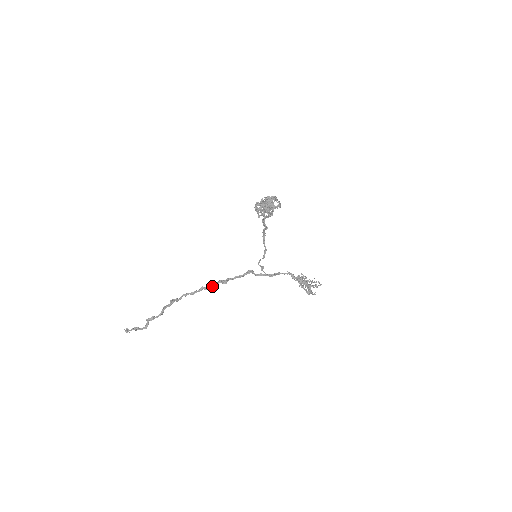
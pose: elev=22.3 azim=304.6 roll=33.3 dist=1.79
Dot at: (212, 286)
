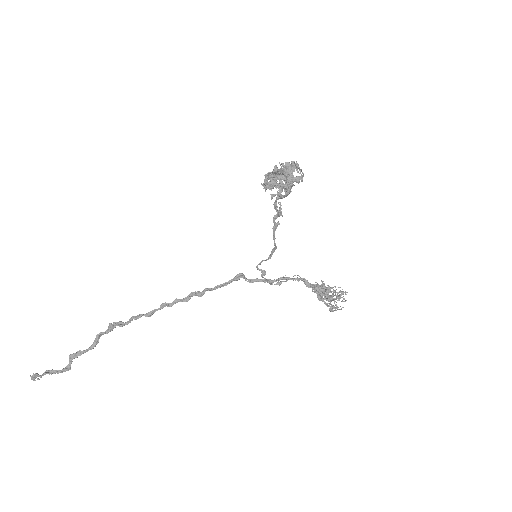
Dot at: (180, 301)
